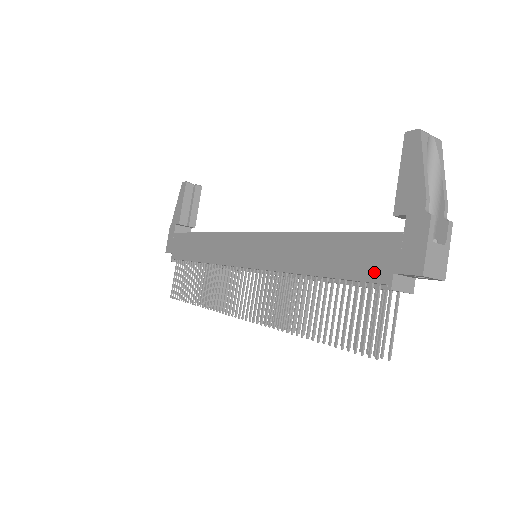
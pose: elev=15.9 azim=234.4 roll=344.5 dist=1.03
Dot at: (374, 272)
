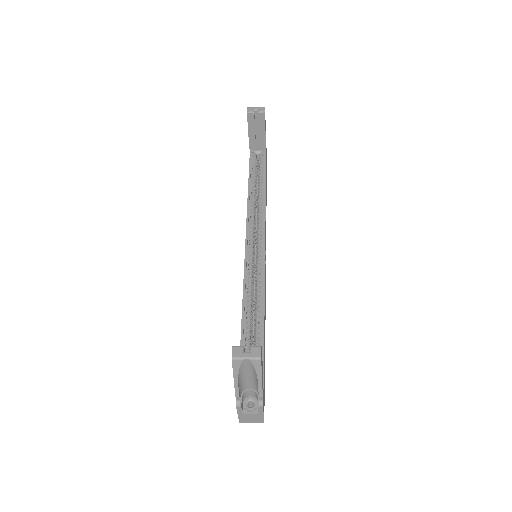
Dot at: occluded
